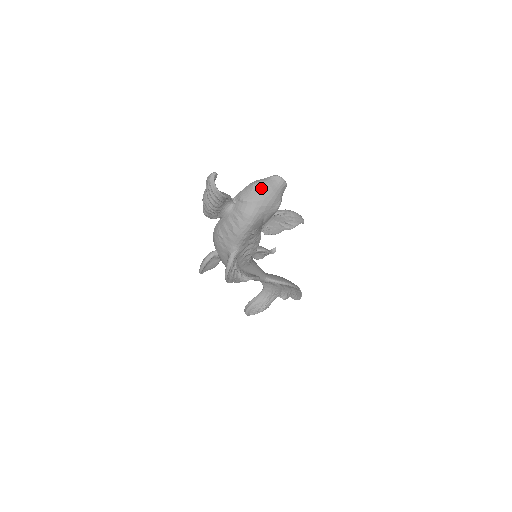
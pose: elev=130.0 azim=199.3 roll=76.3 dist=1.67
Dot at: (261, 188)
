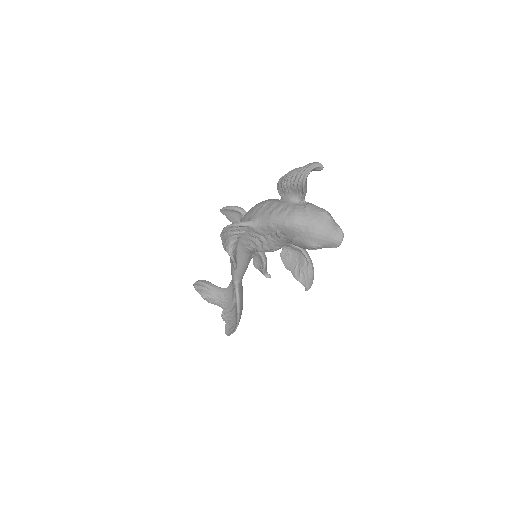
Dot at: (325, 220)
